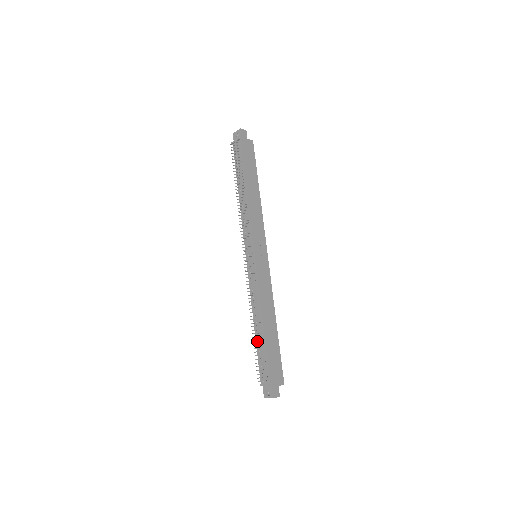
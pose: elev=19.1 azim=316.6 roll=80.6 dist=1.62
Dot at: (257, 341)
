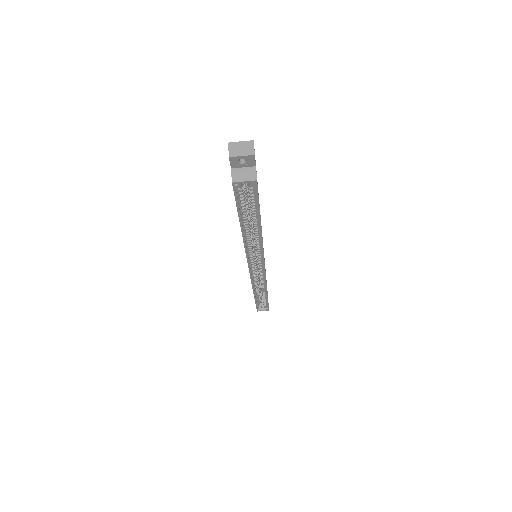
Dot at: occluded
